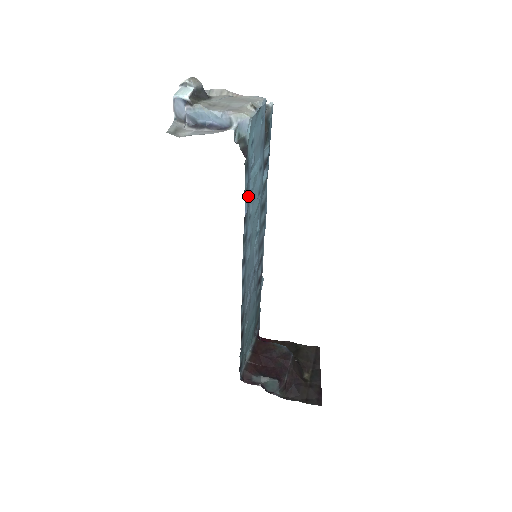
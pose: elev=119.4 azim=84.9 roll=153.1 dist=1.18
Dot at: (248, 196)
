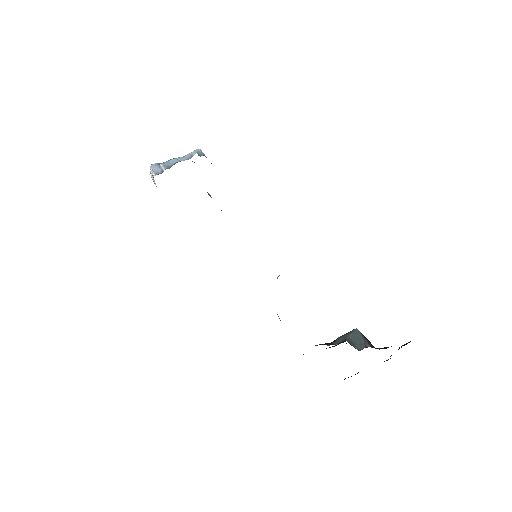
Dot at: occluded
